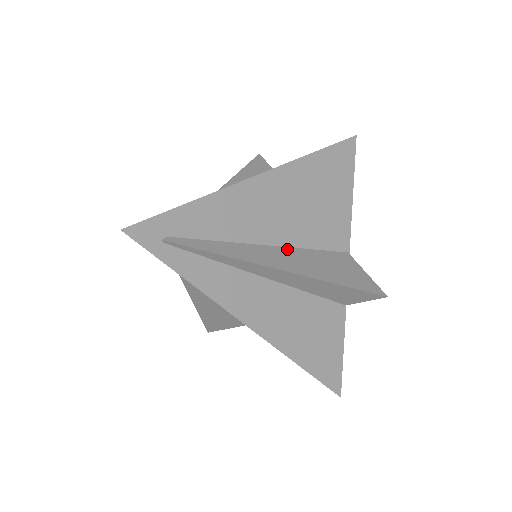
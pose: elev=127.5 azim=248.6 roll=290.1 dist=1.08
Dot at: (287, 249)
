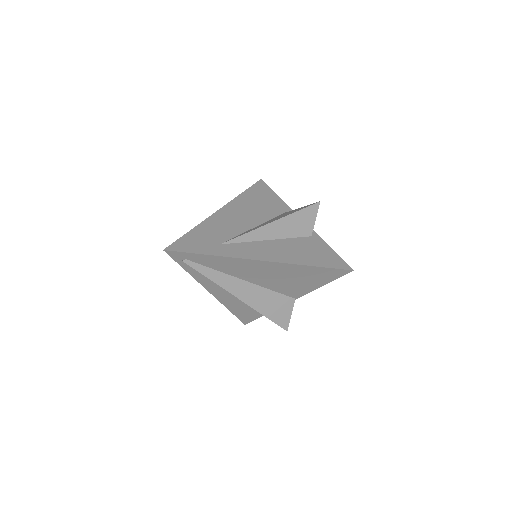
Dot at: (254, 286)
